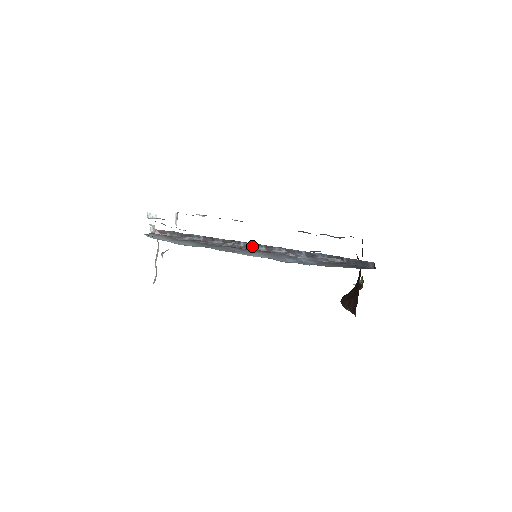
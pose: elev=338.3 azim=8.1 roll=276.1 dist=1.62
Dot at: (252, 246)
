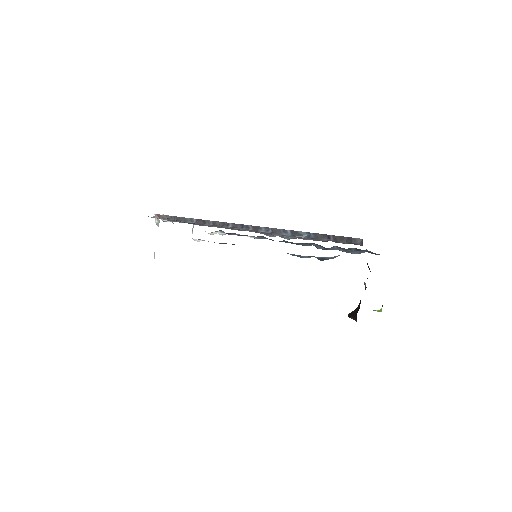
Dot at: occluded
